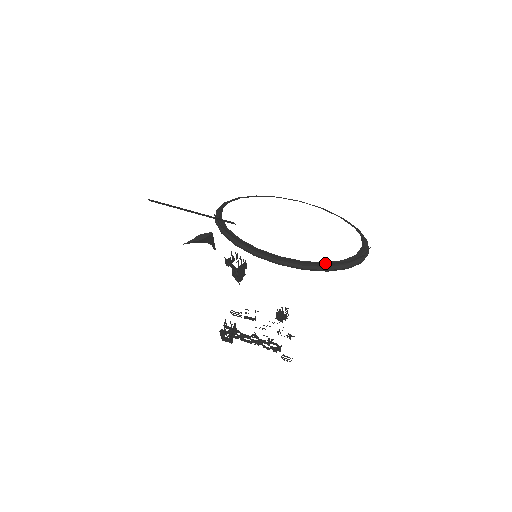
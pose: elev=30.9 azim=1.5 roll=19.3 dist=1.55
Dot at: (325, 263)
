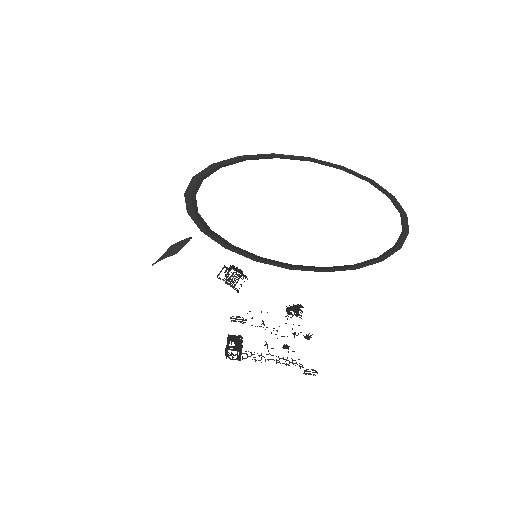
Dot at: occluded
